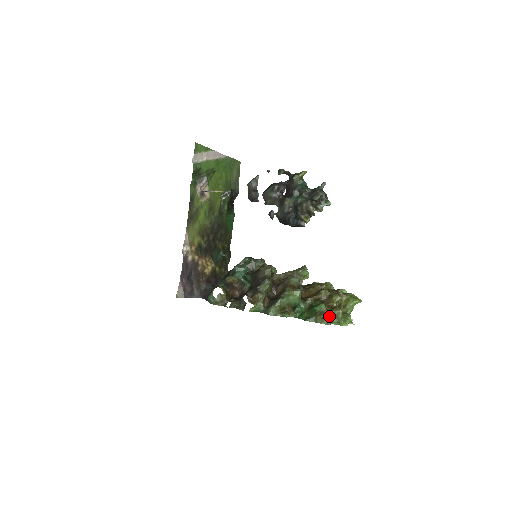
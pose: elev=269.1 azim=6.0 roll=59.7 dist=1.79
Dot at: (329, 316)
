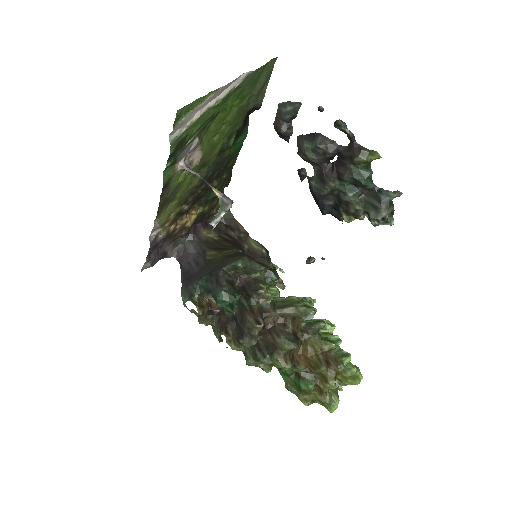
Dot at: (314, 397)
